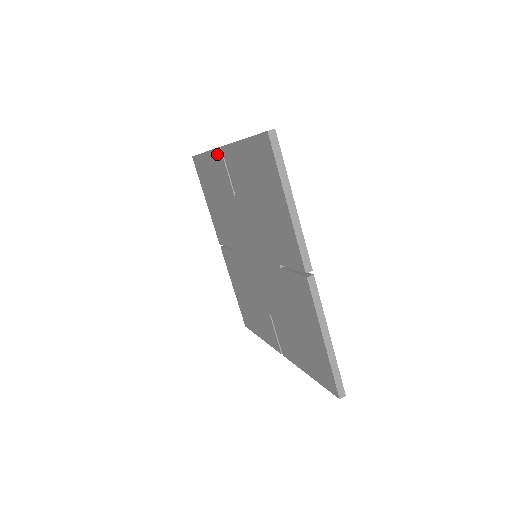
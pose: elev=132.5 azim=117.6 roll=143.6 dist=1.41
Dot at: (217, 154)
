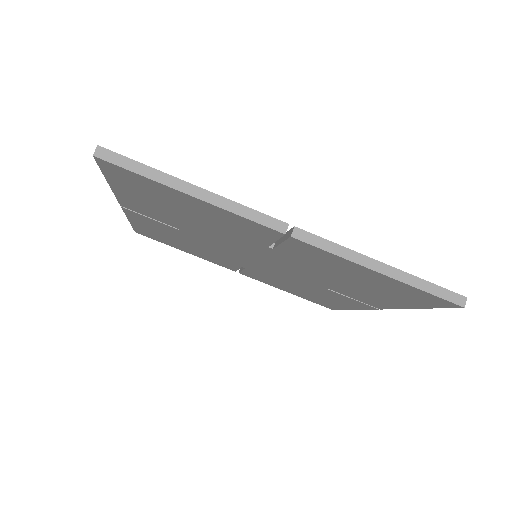
Dot at: (129, 214)
